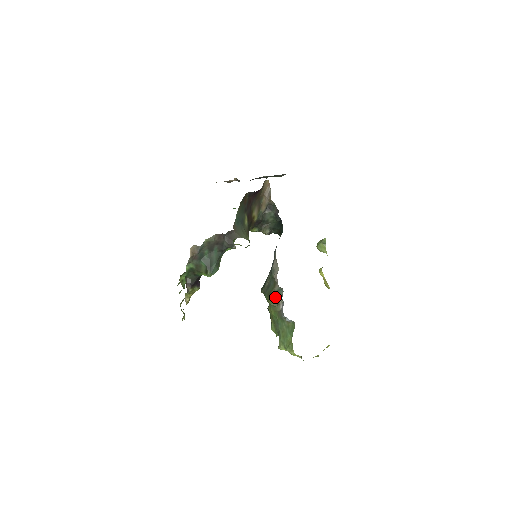
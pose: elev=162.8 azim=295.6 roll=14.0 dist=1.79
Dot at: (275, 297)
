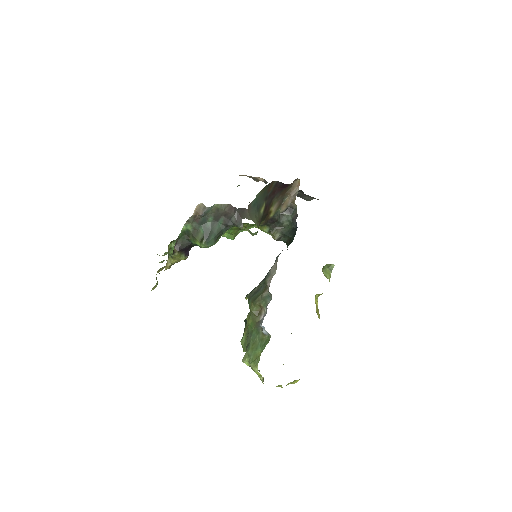
Dot at: (260, 304)
